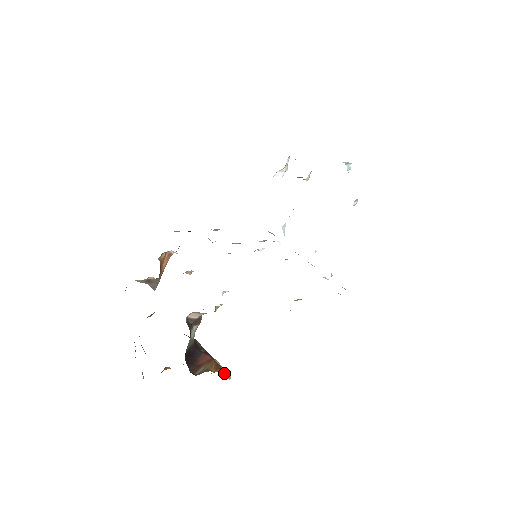
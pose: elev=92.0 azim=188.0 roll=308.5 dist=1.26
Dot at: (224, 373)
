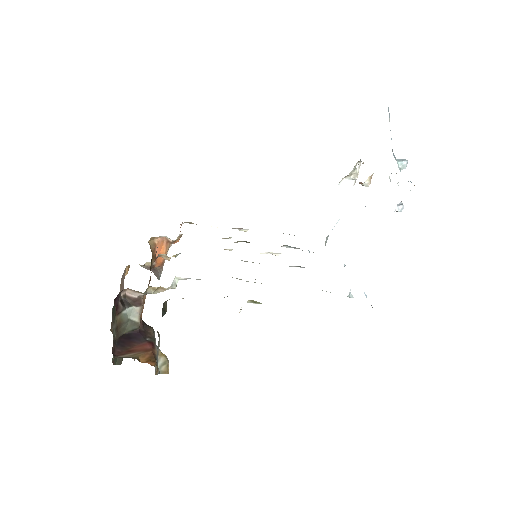
Dot at: (166, 371)
